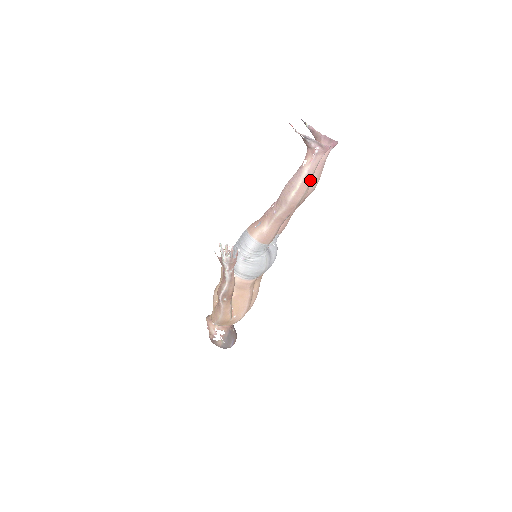
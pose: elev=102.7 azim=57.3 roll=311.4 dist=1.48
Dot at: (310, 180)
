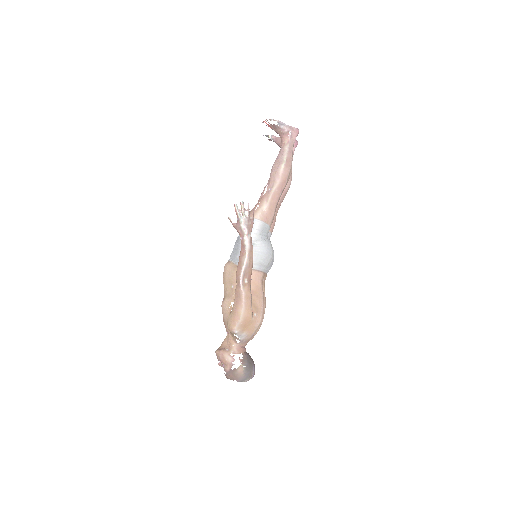
Dot at: occluded
